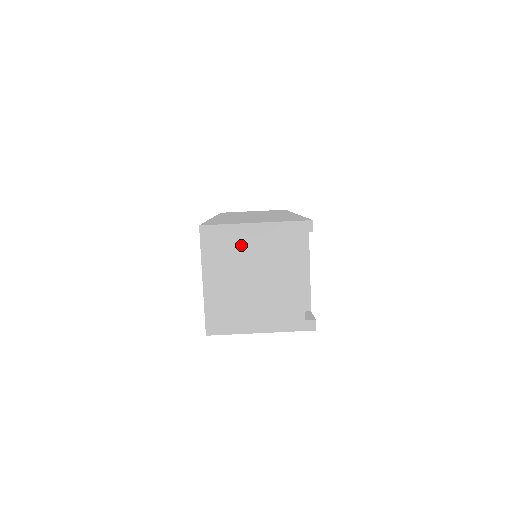
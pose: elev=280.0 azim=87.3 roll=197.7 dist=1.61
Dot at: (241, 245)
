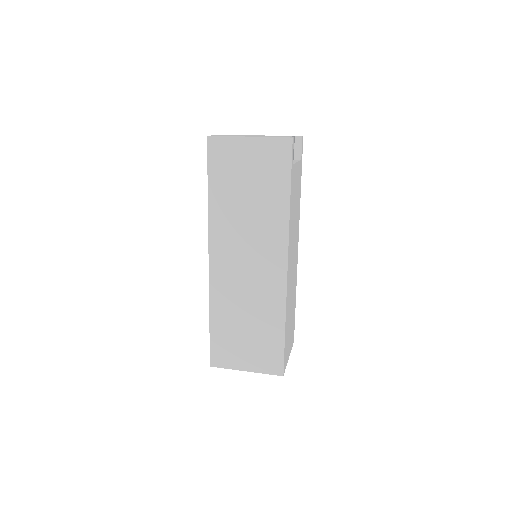
Dot at: occluded
